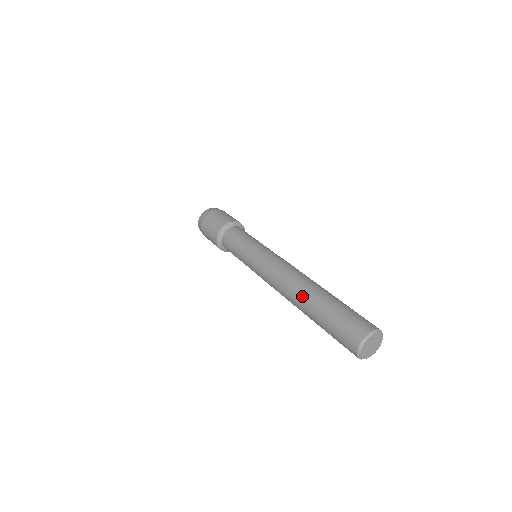
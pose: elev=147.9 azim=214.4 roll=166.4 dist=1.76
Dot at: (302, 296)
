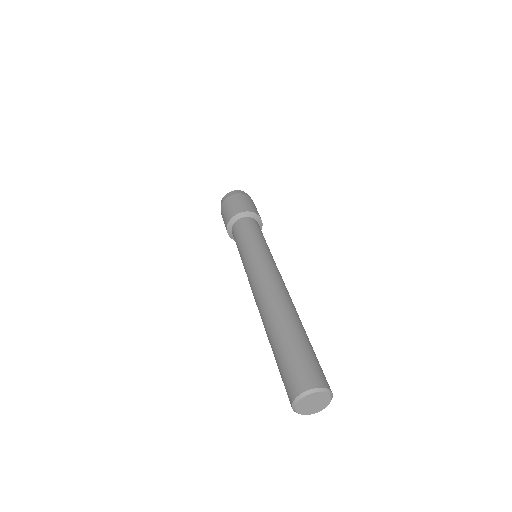
Dot at: (265, 324)
